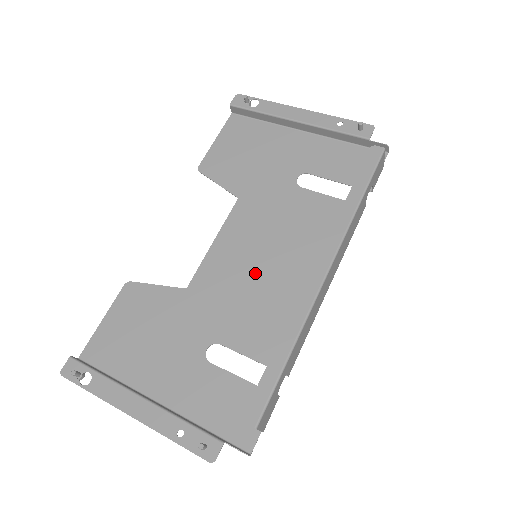
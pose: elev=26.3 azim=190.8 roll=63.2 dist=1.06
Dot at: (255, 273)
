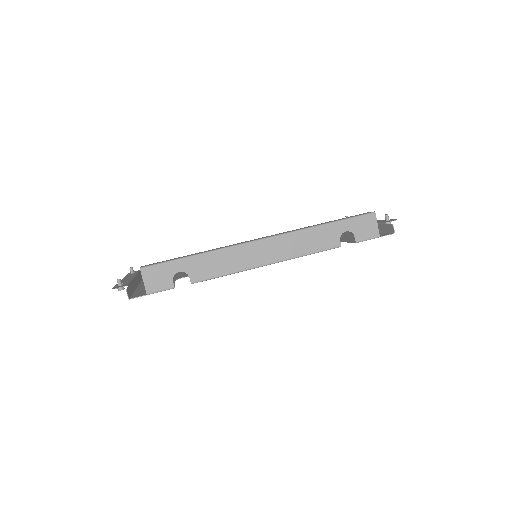
Dot at: occluded
